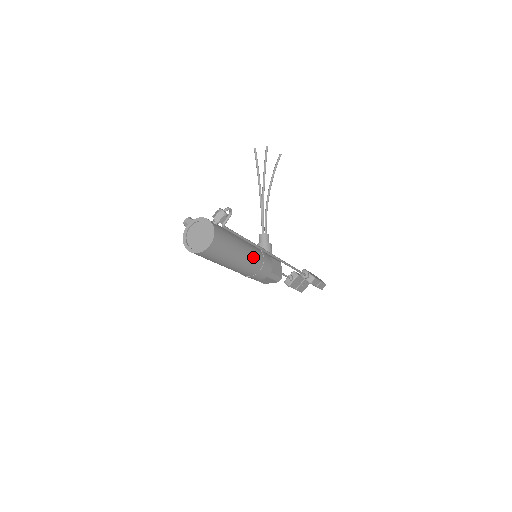
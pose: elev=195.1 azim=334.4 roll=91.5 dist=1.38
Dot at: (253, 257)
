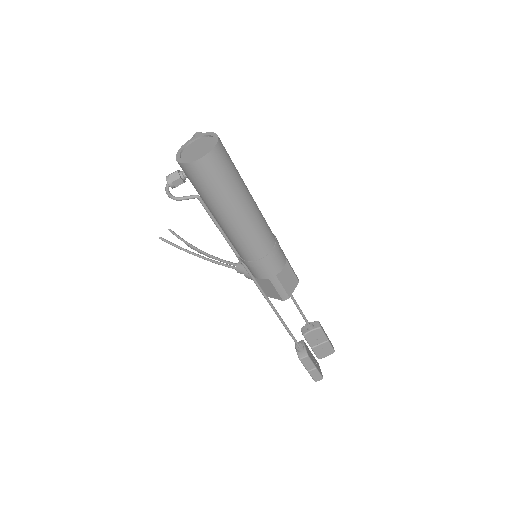
Dot at: occluded
